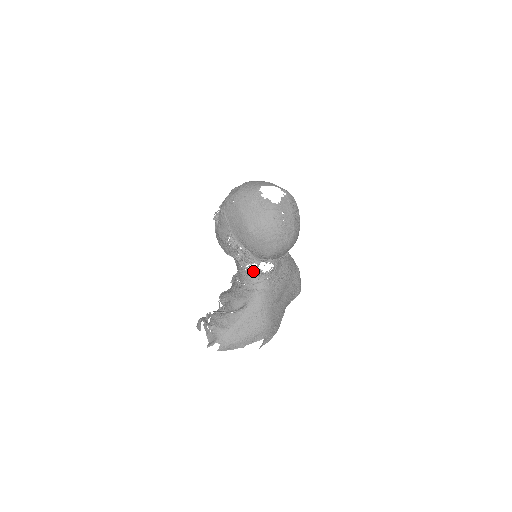
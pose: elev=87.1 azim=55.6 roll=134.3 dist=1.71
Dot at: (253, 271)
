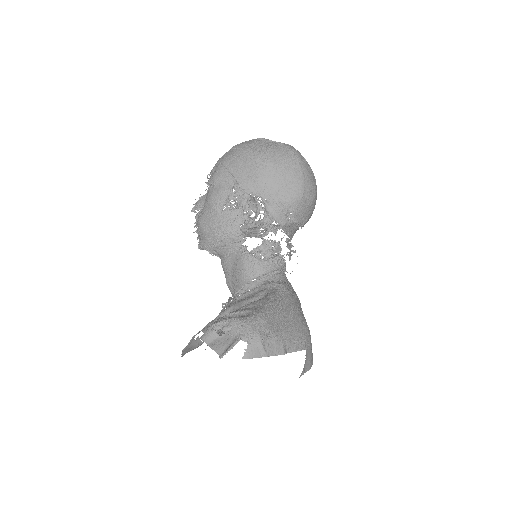
Dot at: (268, 246)
